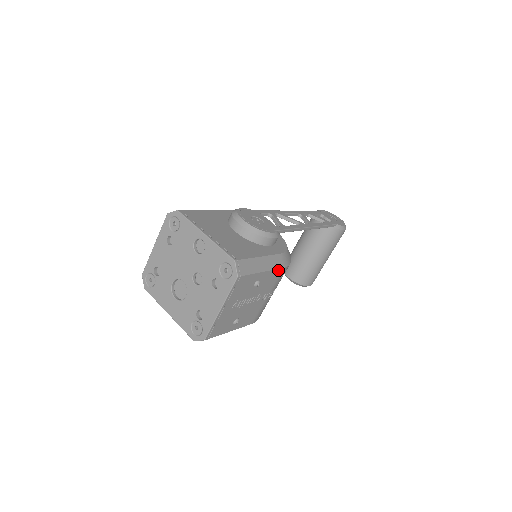
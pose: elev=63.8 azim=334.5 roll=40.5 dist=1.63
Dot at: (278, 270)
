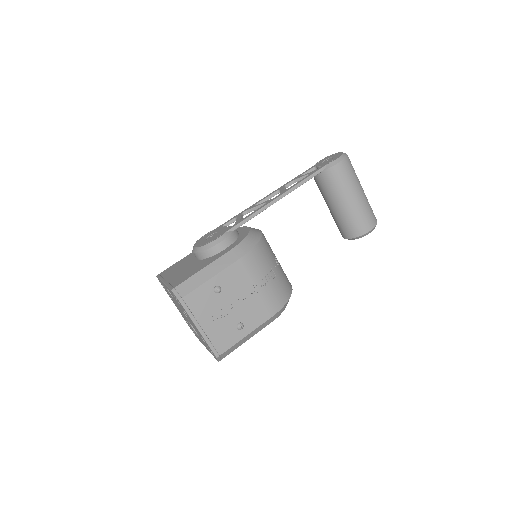
Dot at: (234, 265)
